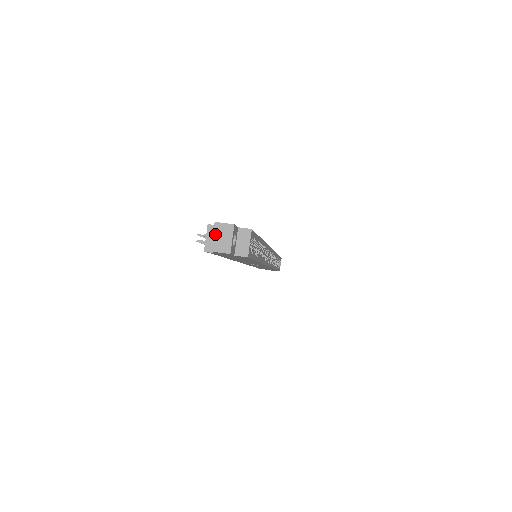
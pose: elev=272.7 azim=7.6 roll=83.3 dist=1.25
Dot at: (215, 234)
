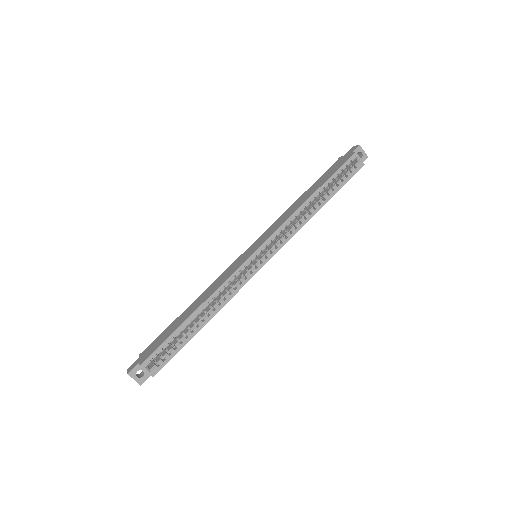
Dot at: occluded
